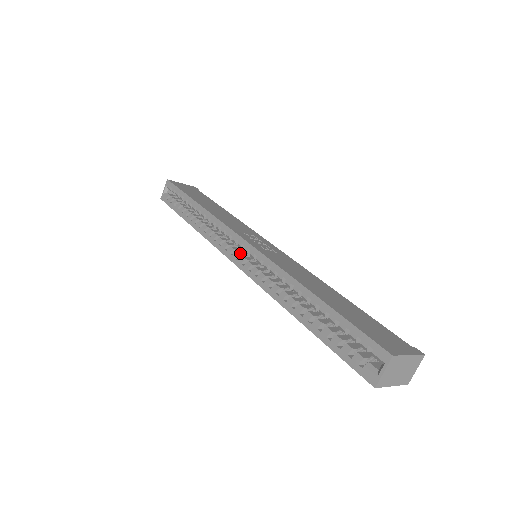
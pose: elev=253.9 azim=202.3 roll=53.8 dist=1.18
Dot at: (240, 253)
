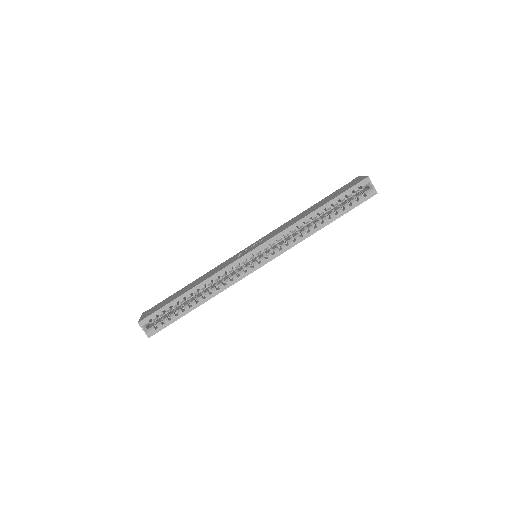
Dot at: (255, 261)
